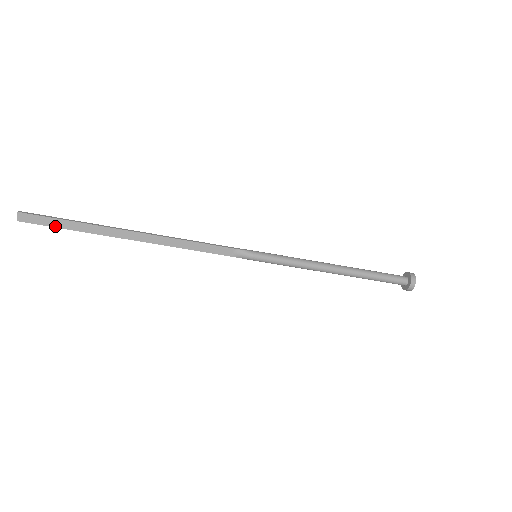
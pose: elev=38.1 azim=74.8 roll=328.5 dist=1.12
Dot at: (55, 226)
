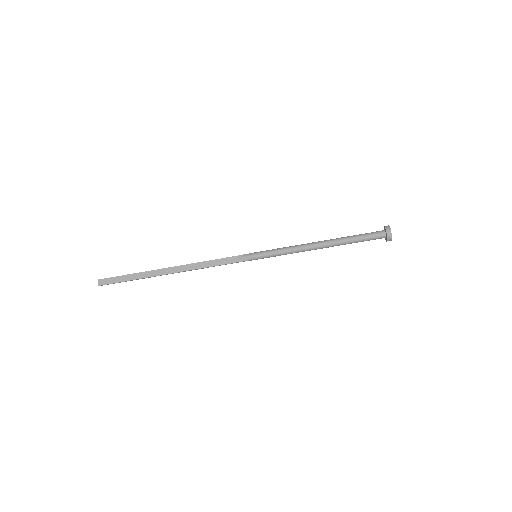
Dot at: (120, 281)
